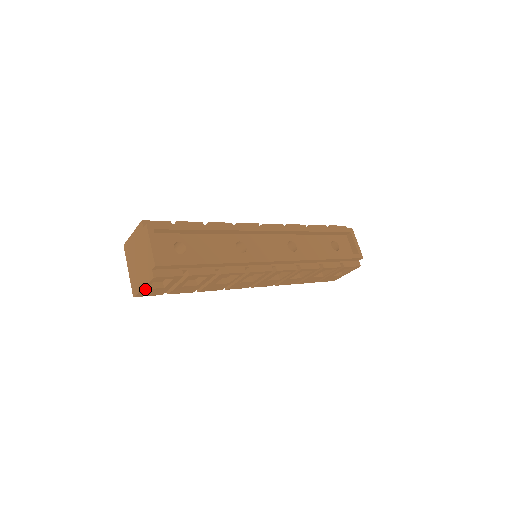
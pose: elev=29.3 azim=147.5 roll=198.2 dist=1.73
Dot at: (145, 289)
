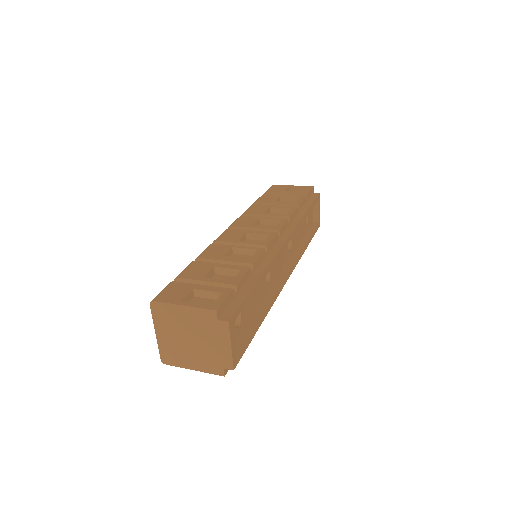
Dot at: (190, 366)
